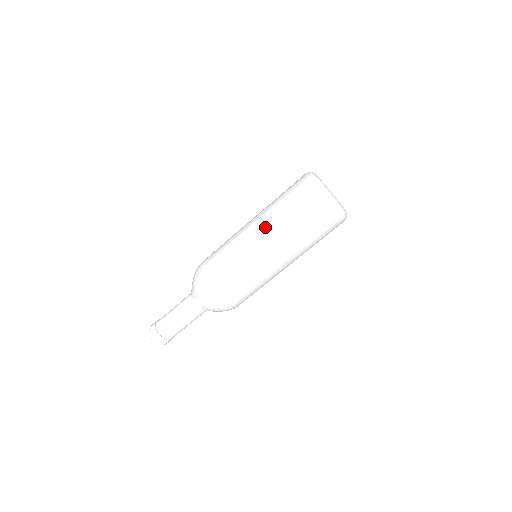
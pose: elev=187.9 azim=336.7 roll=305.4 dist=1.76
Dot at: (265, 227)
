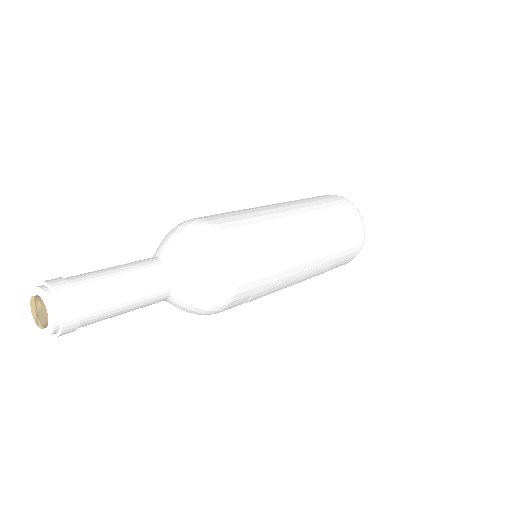
Dot at: (289, 203)
